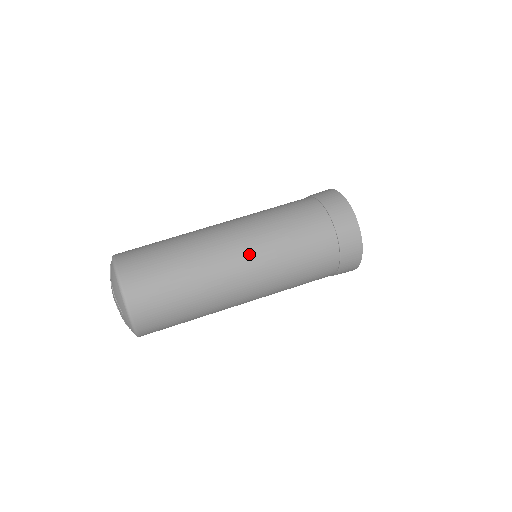
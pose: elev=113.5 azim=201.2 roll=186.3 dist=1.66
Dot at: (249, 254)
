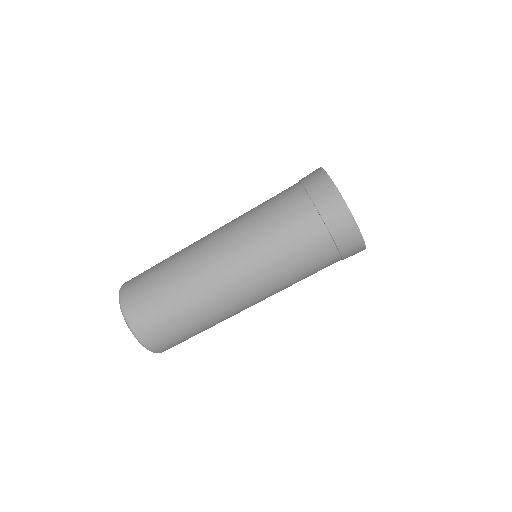
Dot at: (220, 231)
